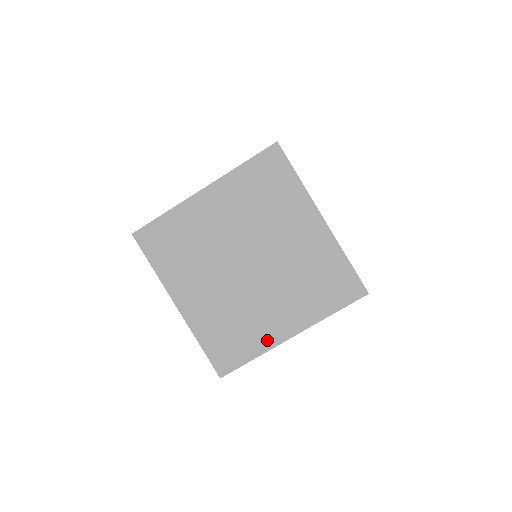
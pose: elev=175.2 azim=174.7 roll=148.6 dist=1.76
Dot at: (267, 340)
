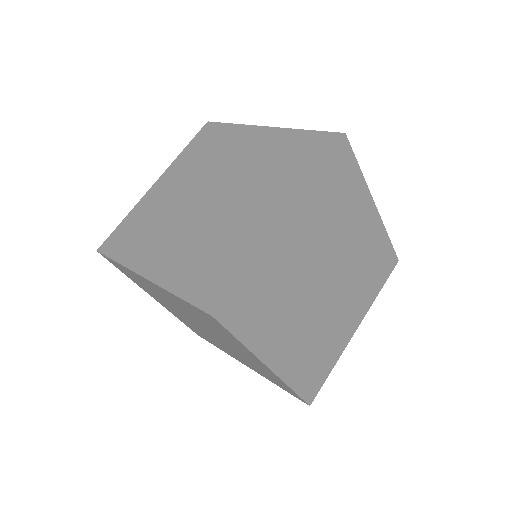
Dot at: (341, 345)
